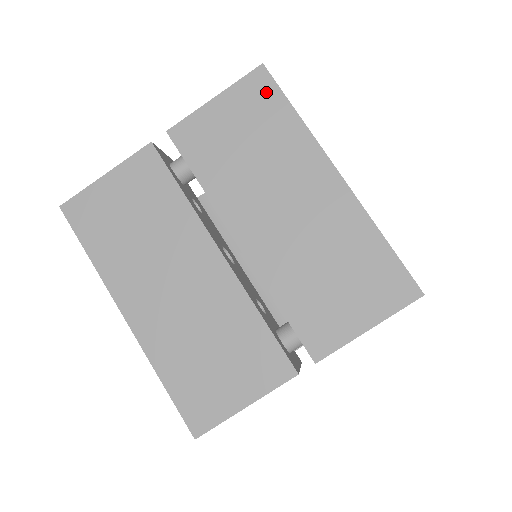
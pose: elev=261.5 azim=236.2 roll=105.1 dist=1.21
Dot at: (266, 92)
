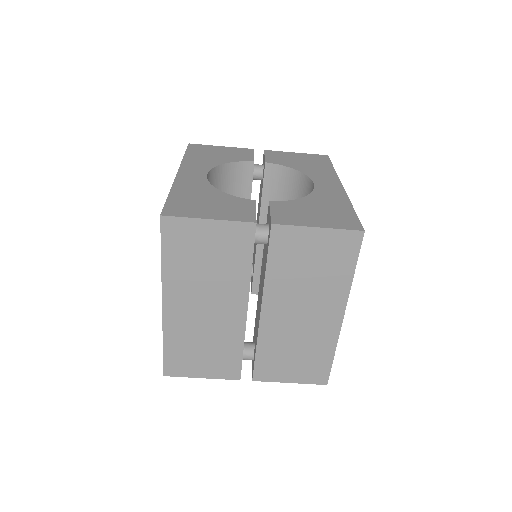
Dot at: (350, 249)
